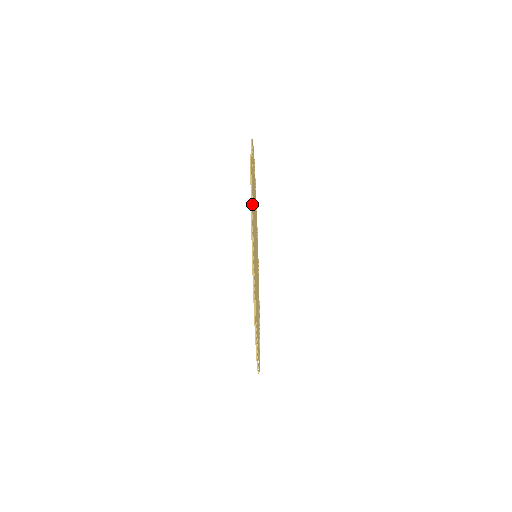
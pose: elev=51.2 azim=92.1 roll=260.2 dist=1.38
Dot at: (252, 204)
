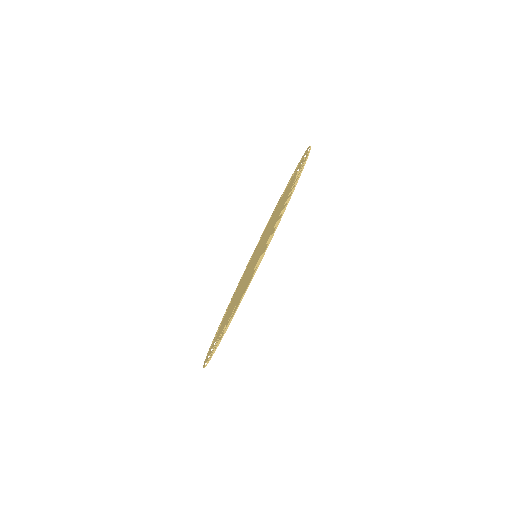
Dot at: occluded
